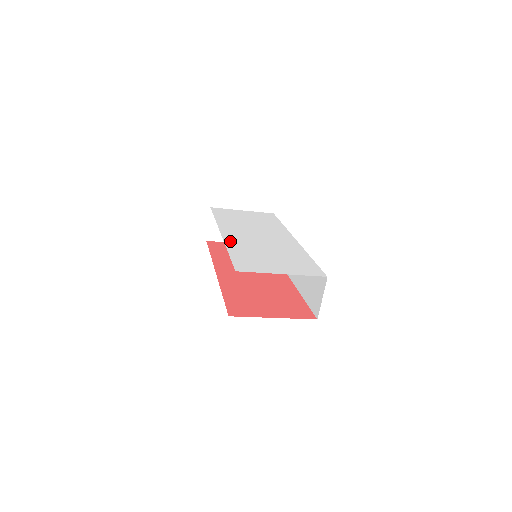
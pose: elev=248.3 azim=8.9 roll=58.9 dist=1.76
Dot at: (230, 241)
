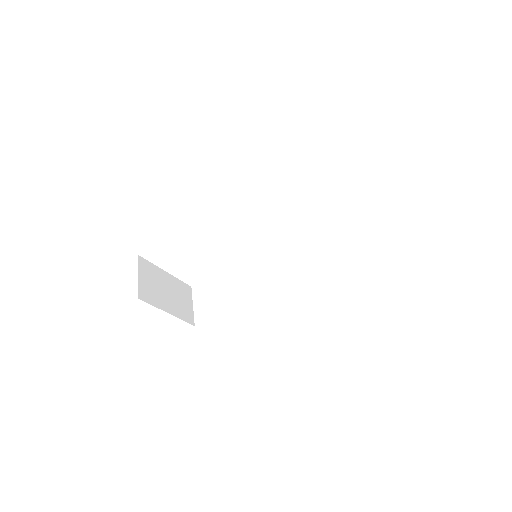
Dot at: occluded
